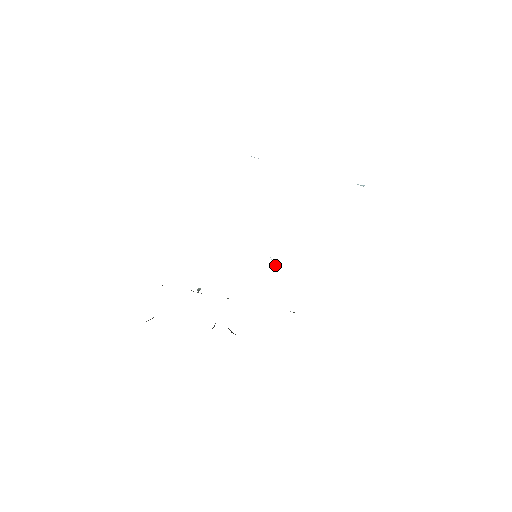
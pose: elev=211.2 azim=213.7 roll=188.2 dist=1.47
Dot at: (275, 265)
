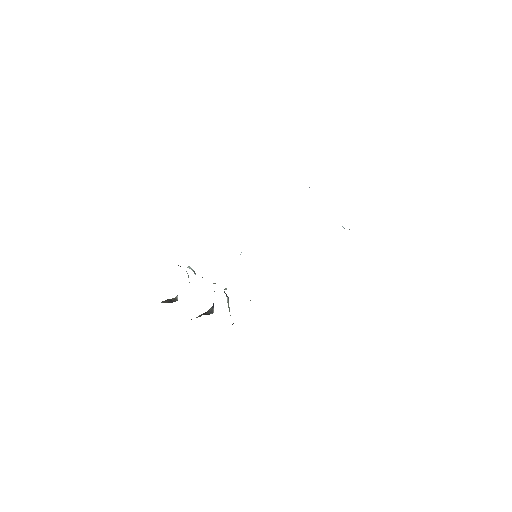
Dot at: occluded
